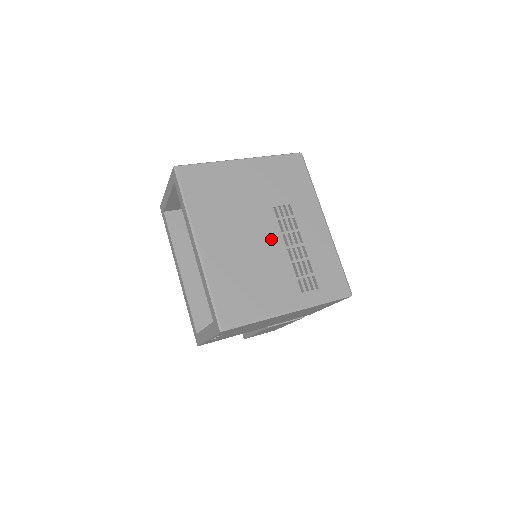
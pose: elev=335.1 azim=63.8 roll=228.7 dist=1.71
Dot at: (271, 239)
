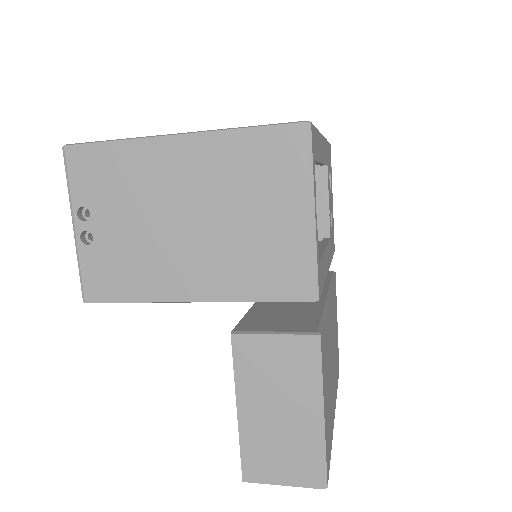
Dot at: occluded
